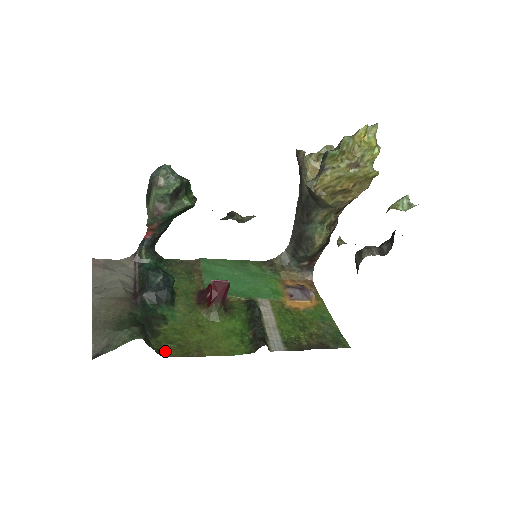
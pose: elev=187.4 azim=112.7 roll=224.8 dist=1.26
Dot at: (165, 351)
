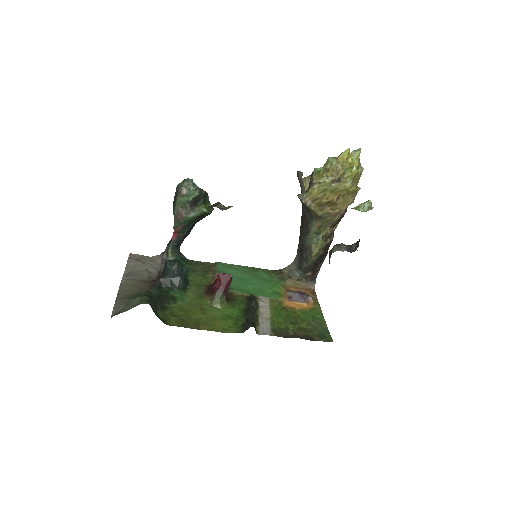
Dot at: (169, 321)
